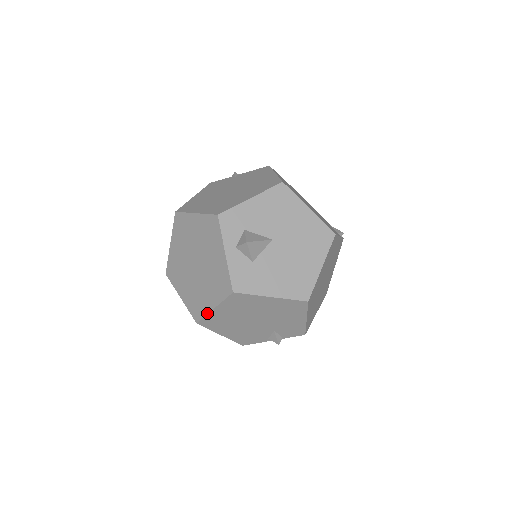
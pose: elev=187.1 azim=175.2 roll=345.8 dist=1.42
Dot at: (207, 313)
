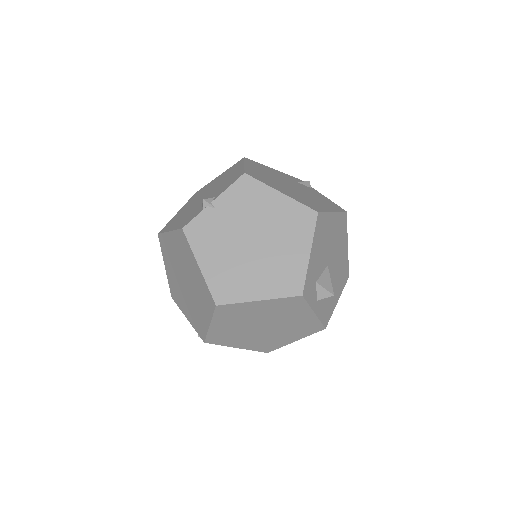
Dot at: occluded
